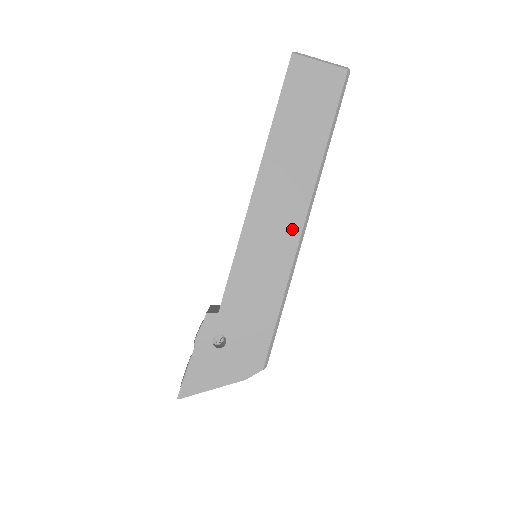
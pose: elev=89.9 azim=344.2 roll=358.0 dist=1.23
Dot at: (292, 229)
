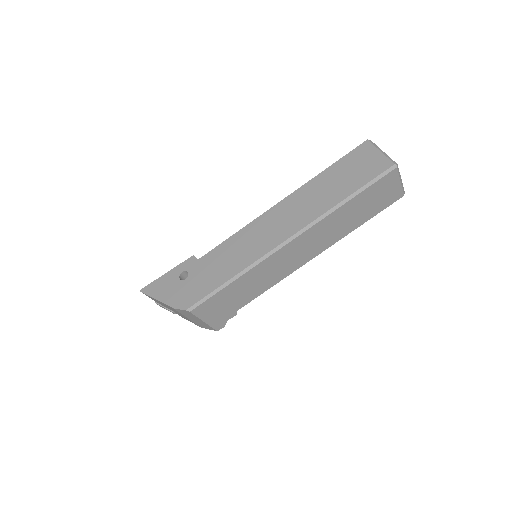
Dot at: (276, 239)
